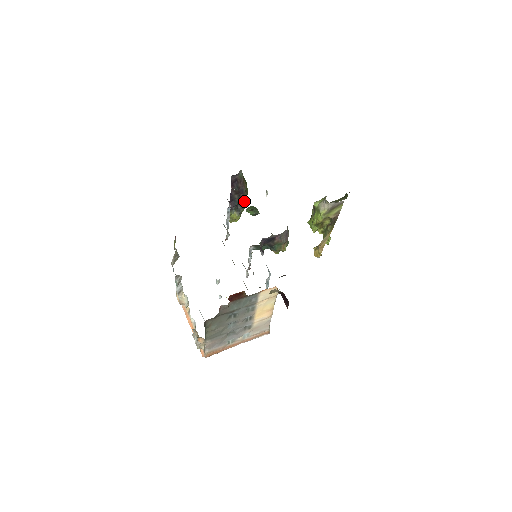
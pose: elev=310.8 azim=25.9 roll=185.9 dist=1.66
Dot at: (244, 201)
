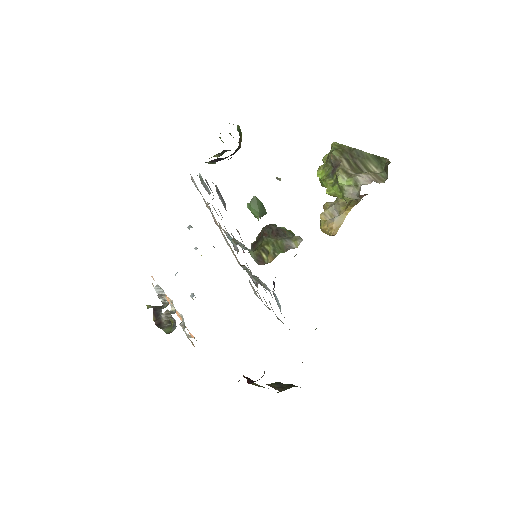
Dot at: occluded
